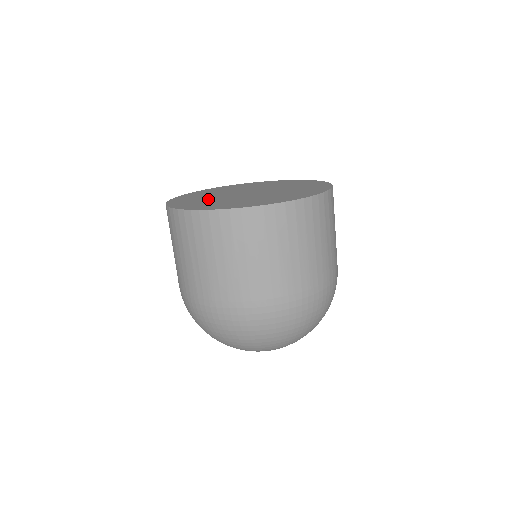
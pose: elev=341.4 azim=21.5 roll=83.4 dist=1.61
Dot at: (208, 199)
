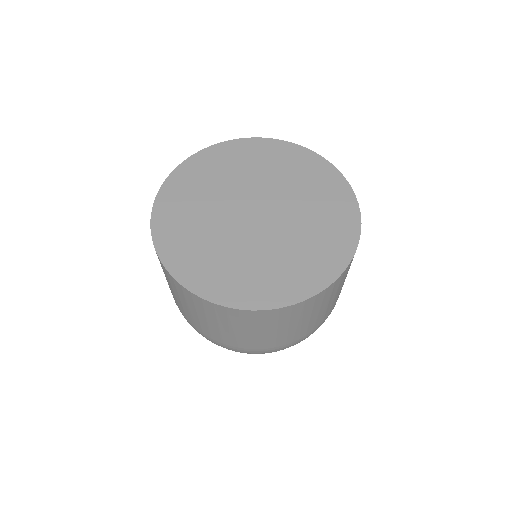
Dot at: (243, 259)
